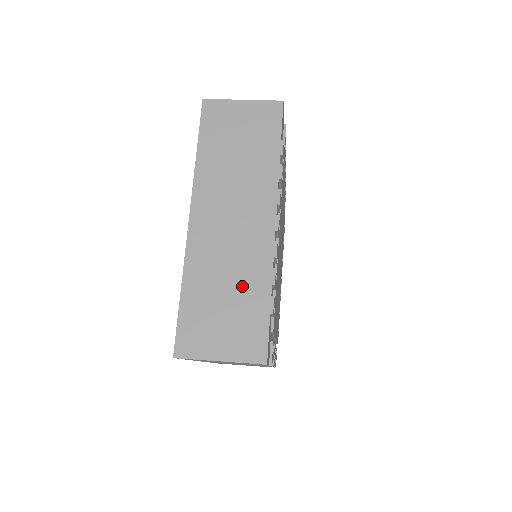
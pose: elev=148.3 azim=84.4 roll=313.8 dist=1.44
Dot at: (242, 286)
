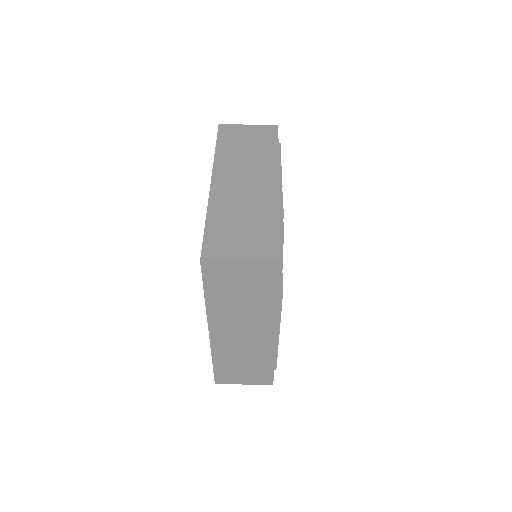
Dot at: (254, 360)
